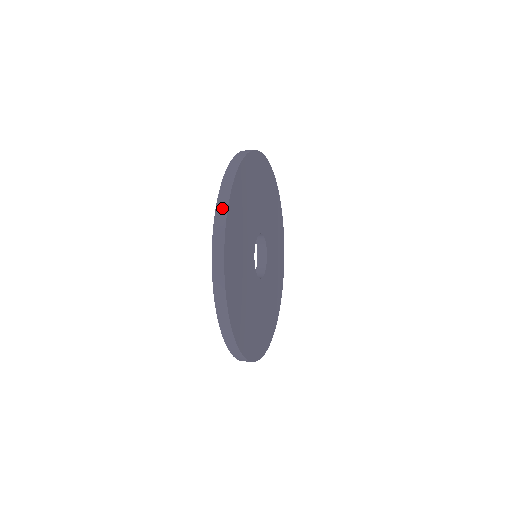
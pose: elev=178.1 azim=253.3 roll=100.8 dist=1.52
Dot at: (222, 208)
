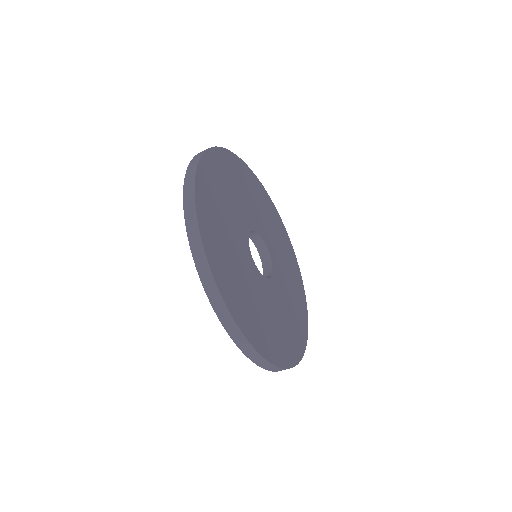
Dot at: occluded
